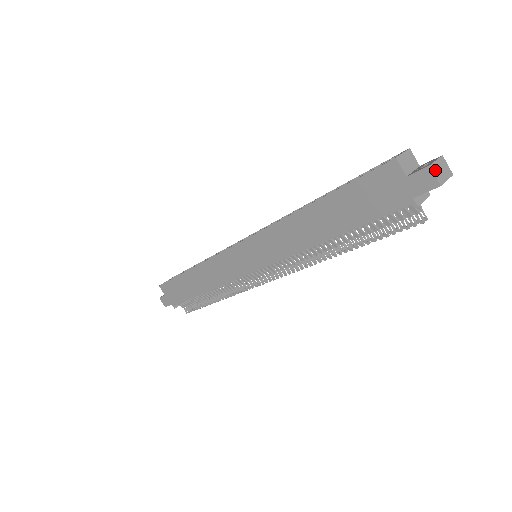
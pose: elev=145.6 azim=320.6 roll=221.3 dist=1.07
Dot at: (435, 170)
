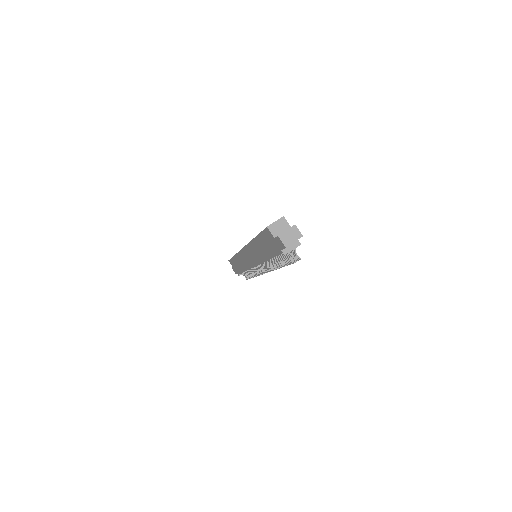
Dot at: (283, 238)
